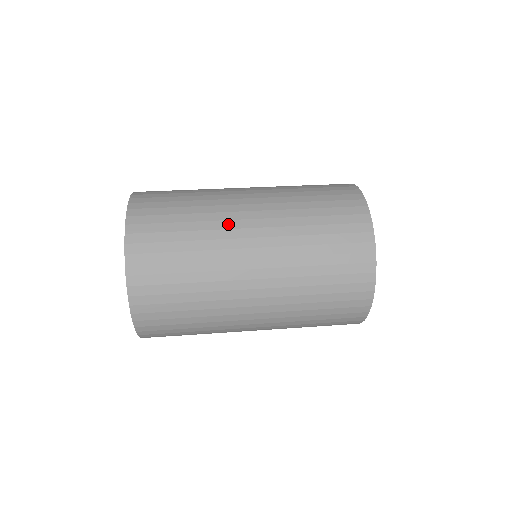
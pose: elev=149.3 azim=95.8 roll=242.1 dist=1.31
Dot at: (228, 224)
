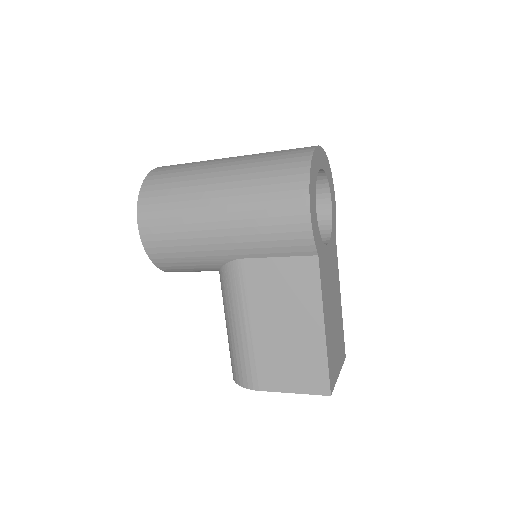
Dot at: occluded
